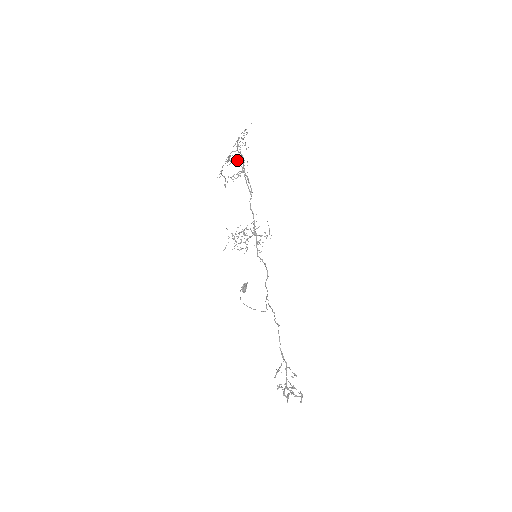
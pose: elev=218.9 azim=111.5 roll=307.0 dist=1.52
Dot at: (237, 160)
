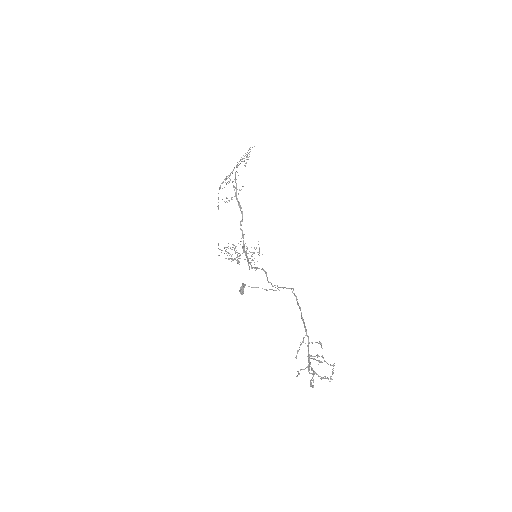
Dot at: occluded
